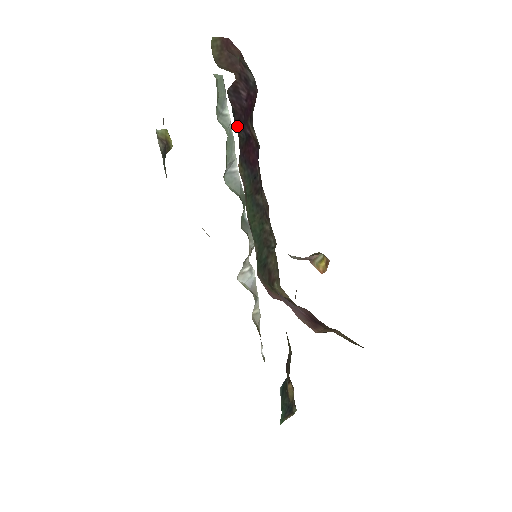
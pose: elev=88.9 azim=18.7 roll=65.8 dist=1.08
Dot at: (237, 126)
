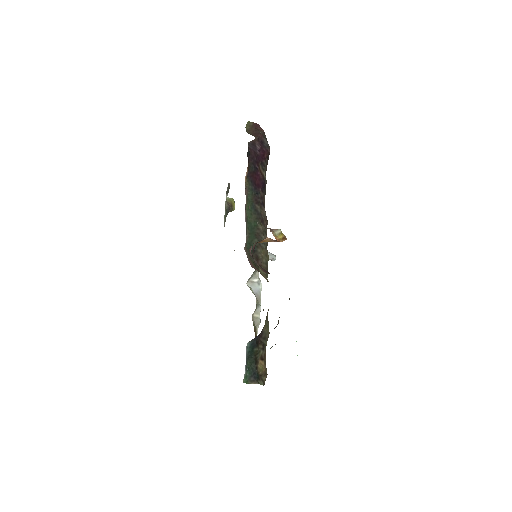
Dot at: (250, 161)
